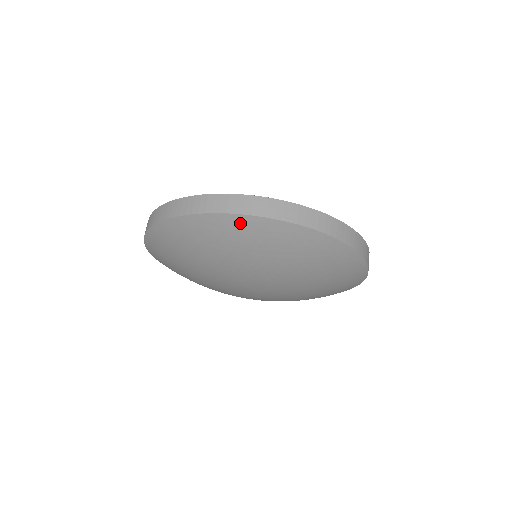
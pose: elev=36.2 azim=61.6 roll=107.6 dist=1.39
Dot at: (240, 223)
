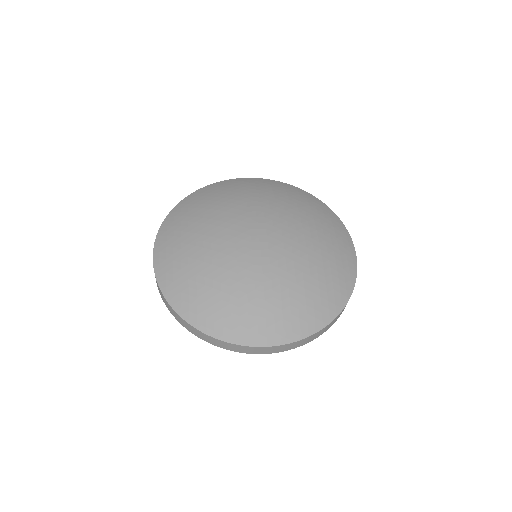
Dot at: occluded
